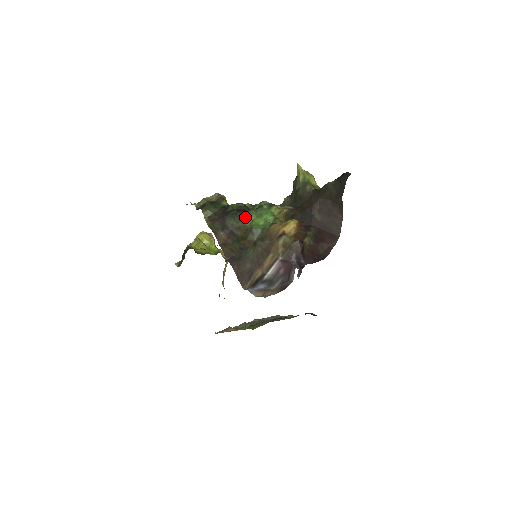
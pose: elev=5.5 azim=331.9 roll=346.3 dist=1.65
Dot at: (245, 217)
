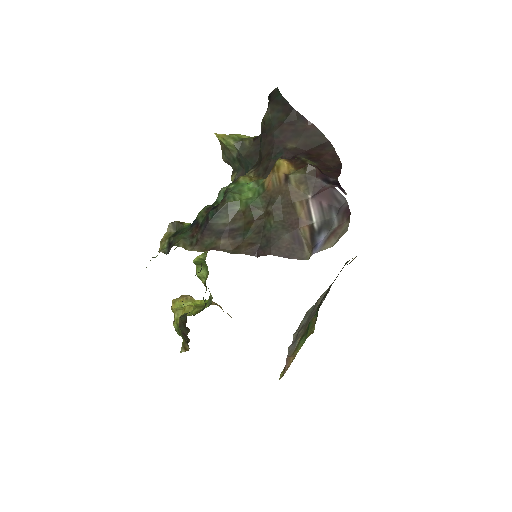
Dot at: (229, 204)
